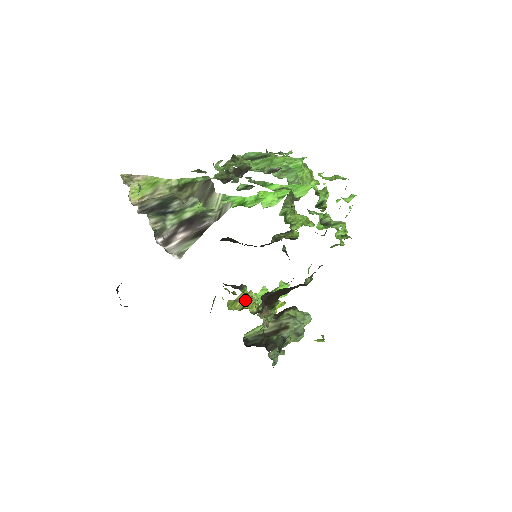
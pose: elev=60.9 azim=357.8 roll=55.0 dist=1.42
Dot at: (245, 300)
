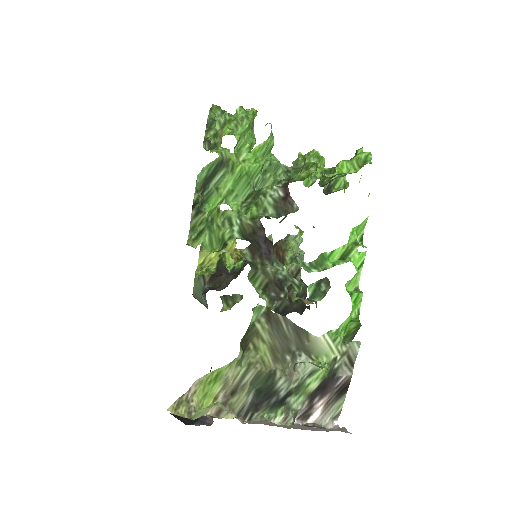
Dot at: (213, 258)
